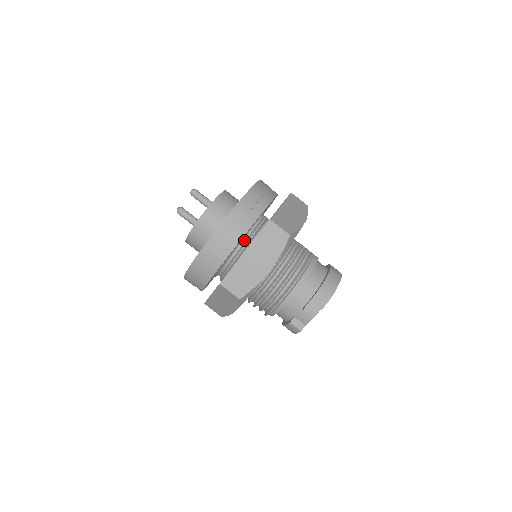
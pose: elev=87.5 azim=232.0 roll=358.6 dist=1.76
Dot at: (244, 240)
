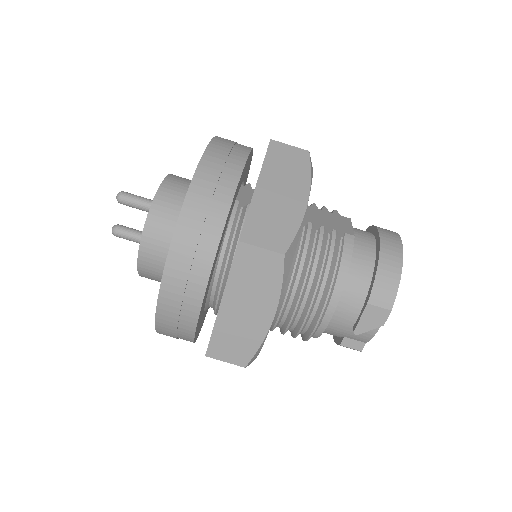
Dot at: (219, 266)
